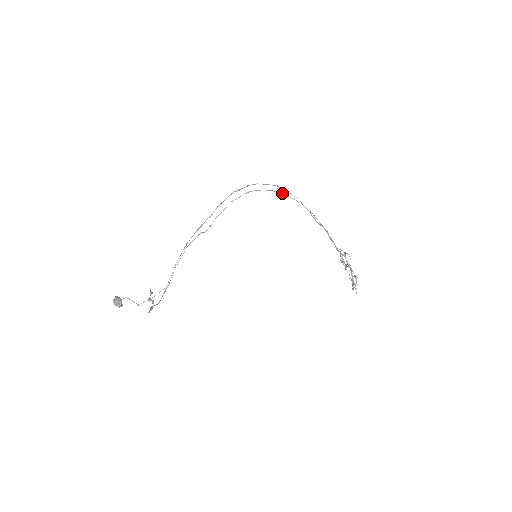
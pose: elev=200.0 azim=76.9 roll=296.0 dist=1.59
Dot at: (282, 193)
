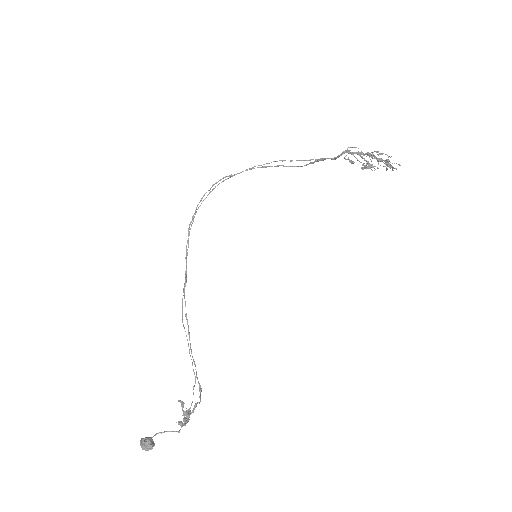
Dot at: occluded
